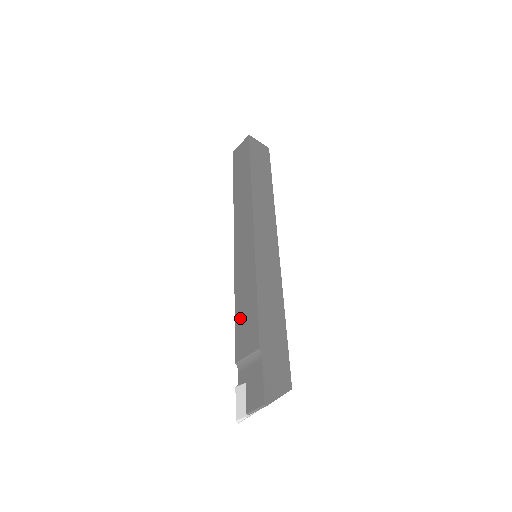
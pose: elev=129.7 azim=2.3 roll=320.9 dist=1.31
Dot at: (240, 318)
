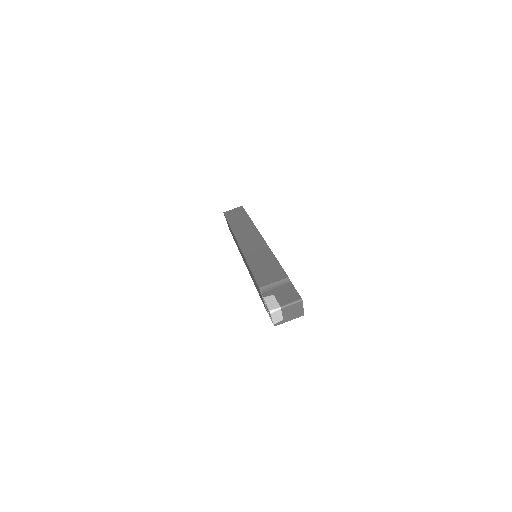
Dot at: (259, 270)
